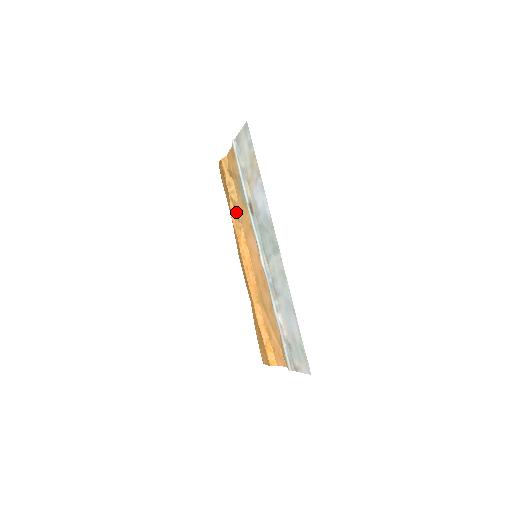
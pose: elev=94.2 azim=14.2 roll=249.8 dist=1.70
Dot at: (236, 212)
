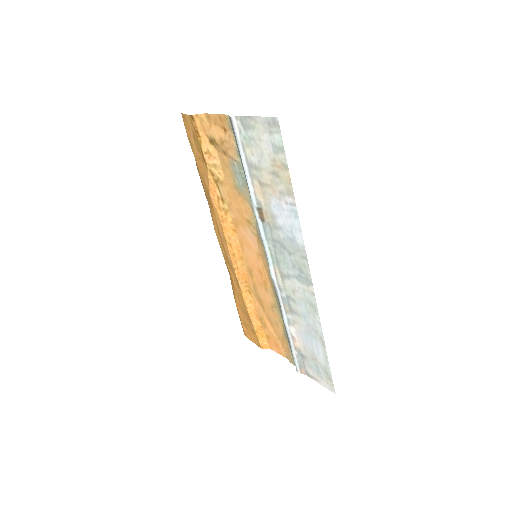
Dot at: (219, 190)
